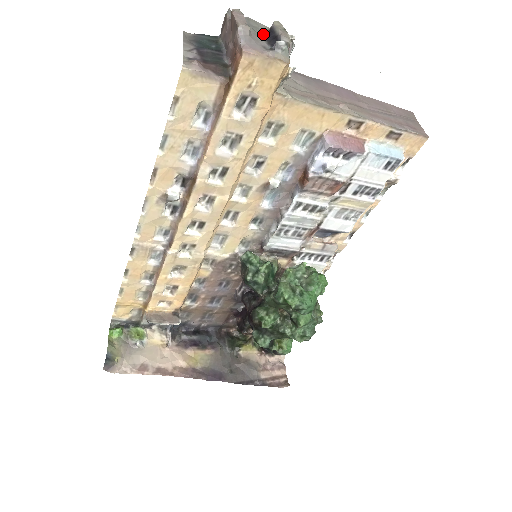
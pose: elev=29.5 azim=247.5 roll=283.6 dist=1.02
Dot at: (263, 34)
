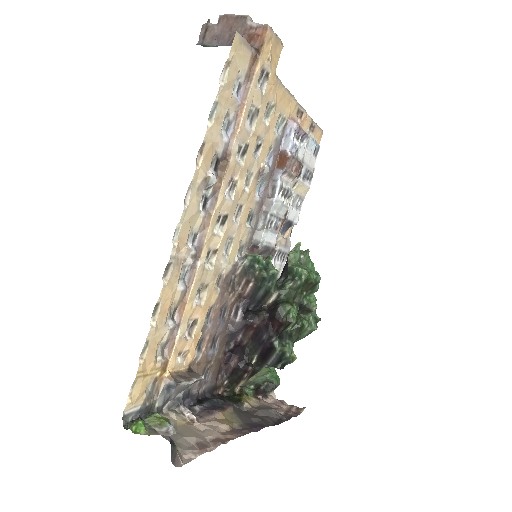
Dot at: occluded
